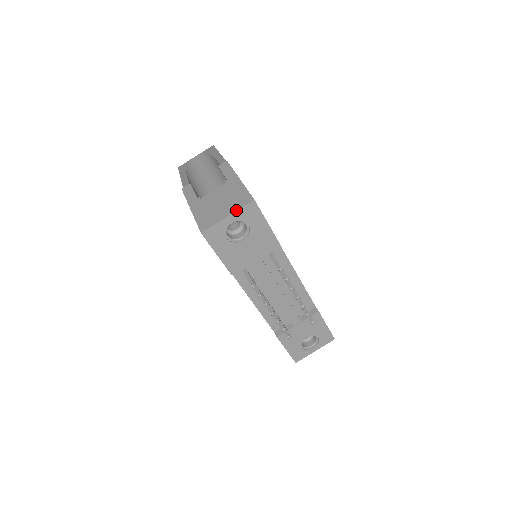
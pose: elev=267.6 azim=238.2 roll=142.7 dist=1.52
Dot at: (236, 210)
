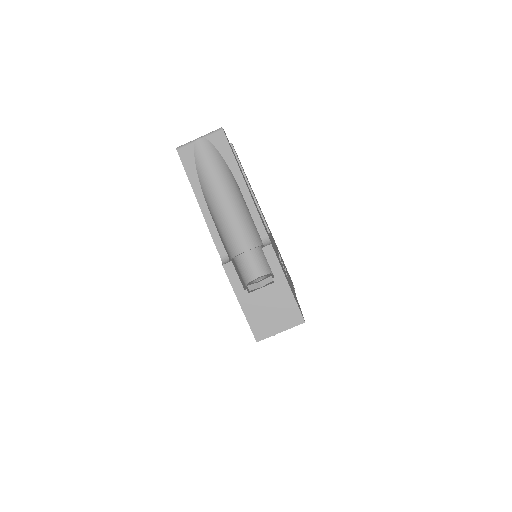
Dot at: occluded
